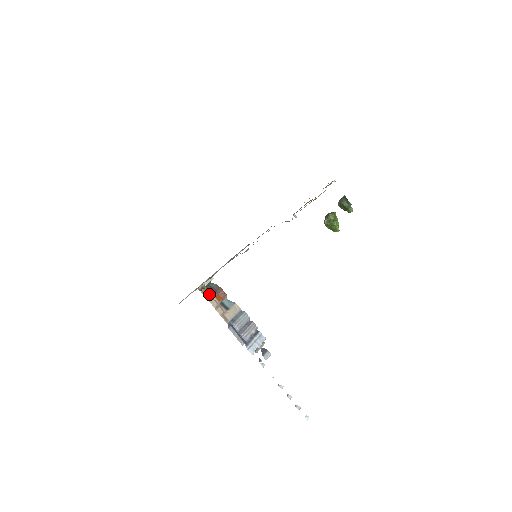
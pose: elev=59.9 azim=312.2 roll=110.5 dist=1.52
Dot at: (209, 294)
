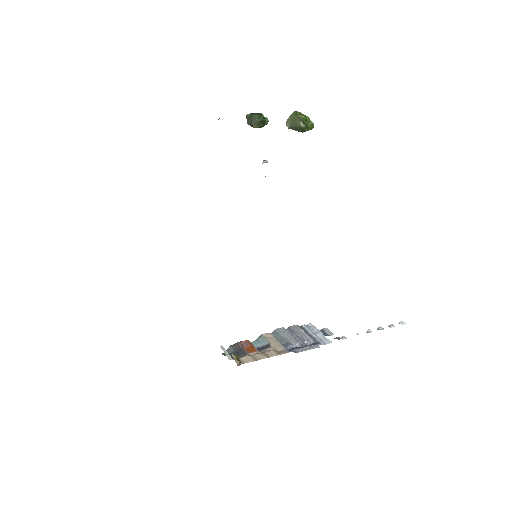
Dot at: (246, 357)
